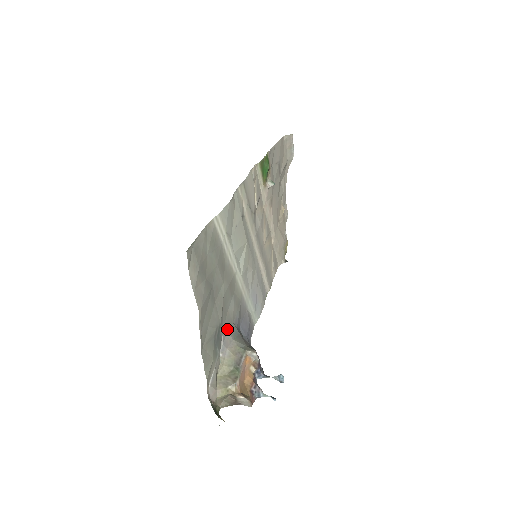
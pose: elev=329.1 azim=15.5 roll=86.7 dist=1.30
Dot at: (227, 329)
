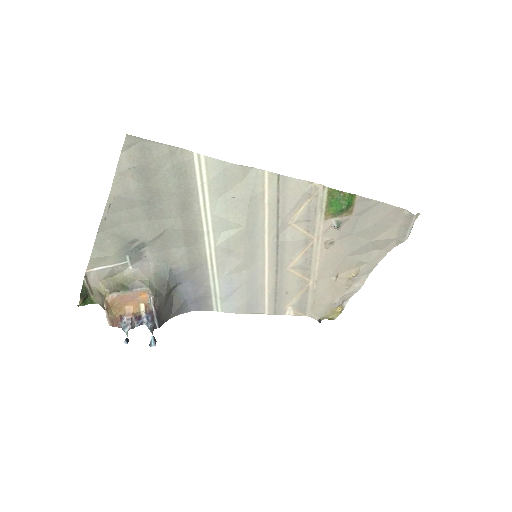
Dot at: (157, 260)
